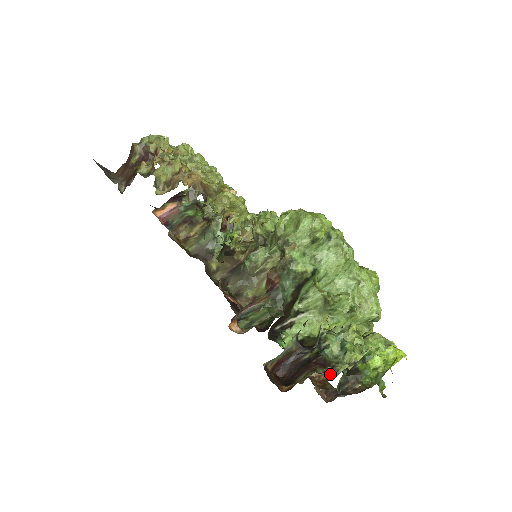
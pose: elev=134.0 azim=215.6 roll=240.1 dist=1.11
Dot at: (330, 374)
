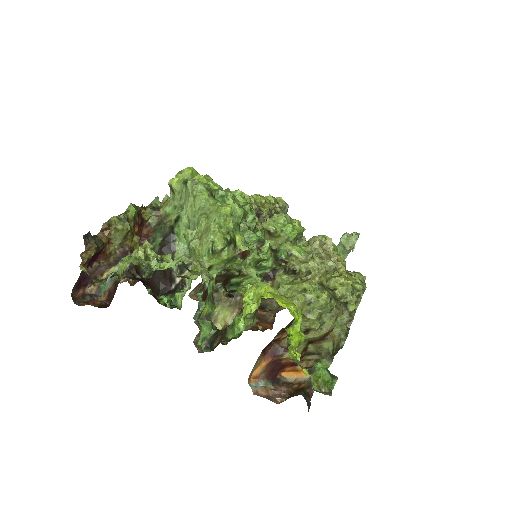
Dot at: (96, 281)
